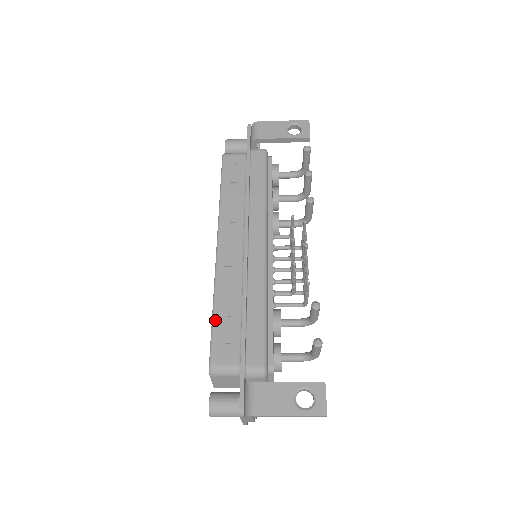
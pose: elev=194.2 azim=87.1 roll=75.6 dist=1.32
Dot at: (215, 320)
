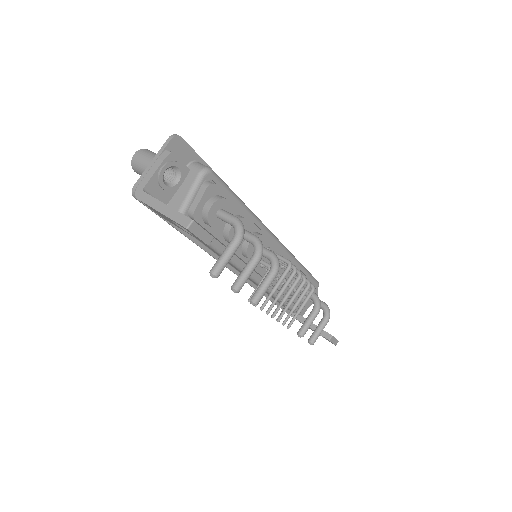
Dot at: occluded
